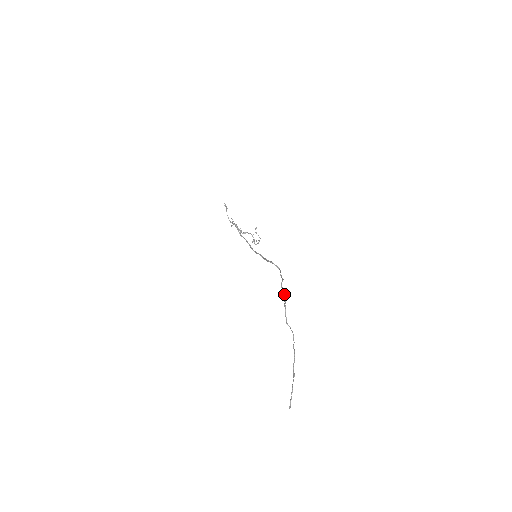
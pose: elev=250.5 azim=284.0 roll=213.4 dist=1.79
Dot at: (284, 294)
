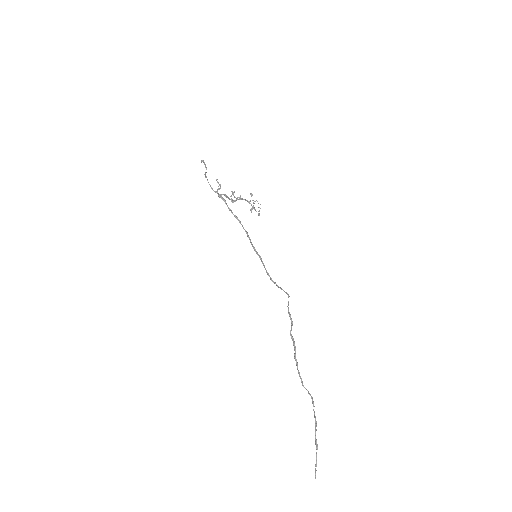
Dot at: (295, 355)
